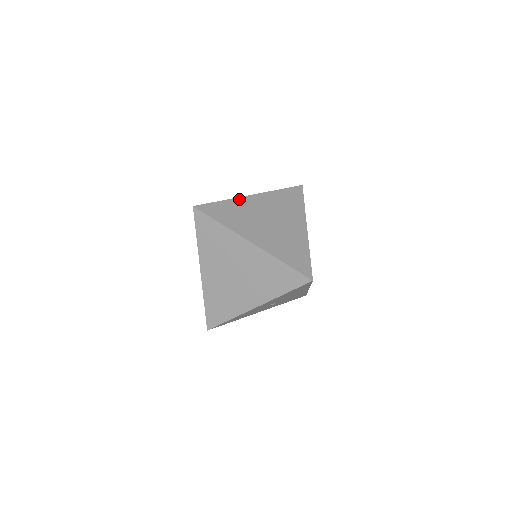
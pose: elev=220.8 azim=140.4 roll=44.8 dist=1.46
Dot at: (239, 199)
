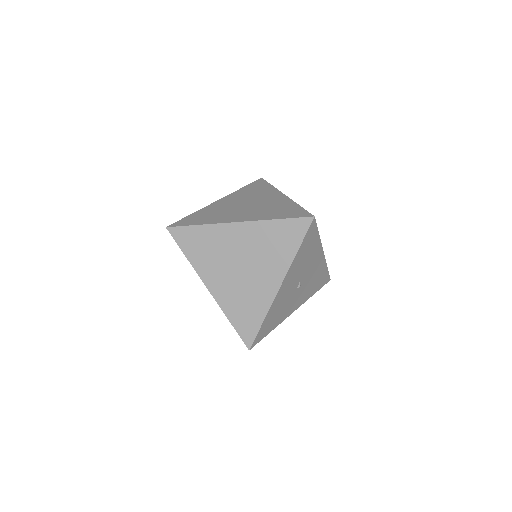
Dot at: (208, 207)
